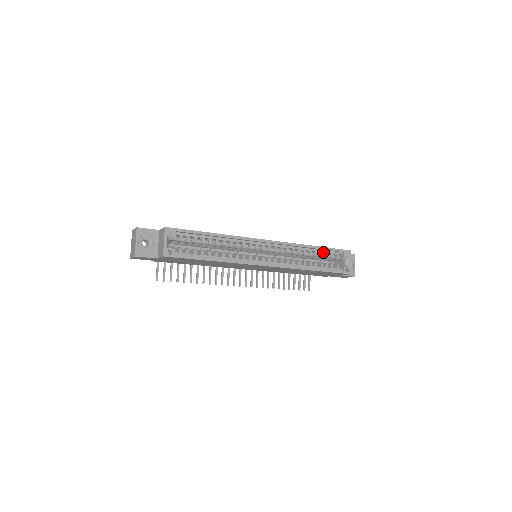
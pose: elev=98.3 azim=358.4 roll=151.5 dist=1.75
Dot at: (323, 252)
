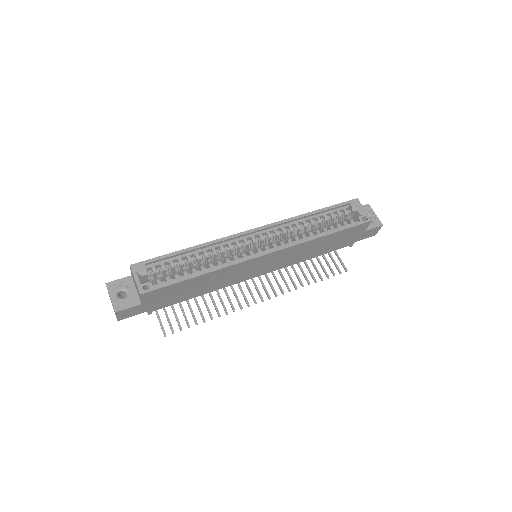
Dot at: (326, 214)
